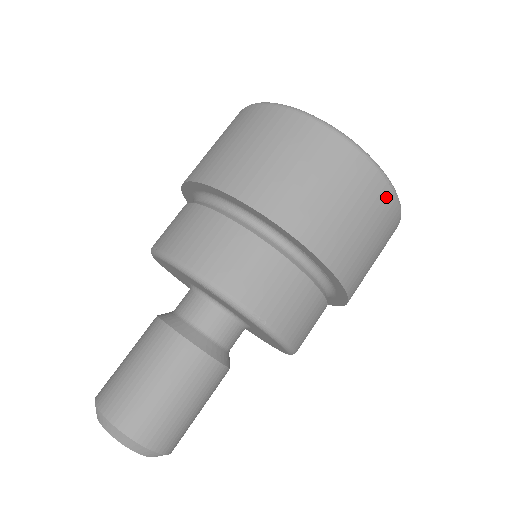
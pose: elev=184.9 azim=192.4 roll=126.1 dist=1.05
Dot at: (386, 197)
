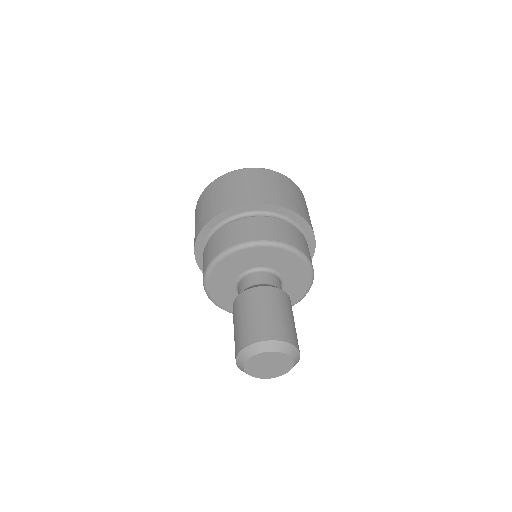
Dot at: occluded
